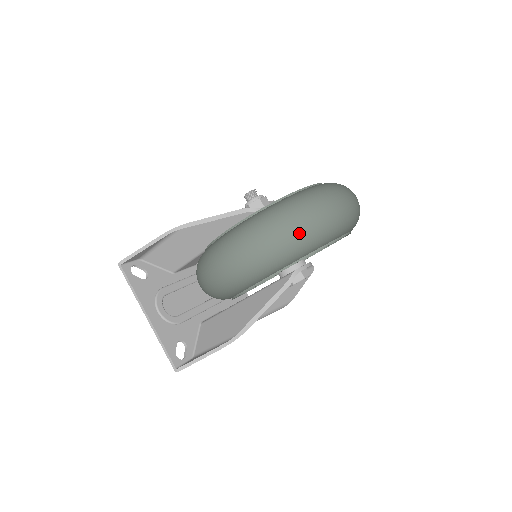
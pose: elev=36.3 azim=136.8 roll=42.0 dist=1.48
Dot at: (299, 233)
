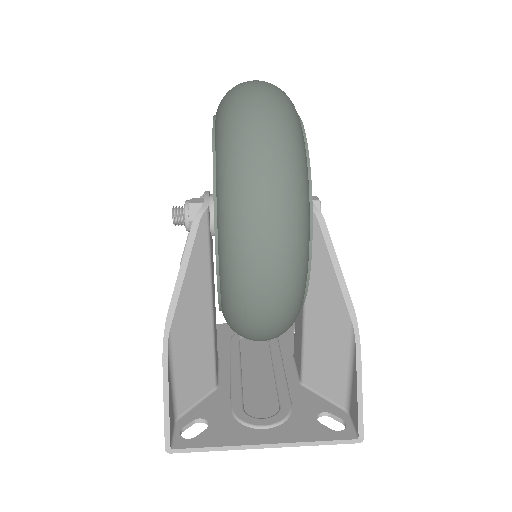
Dot at: (278, 133)
